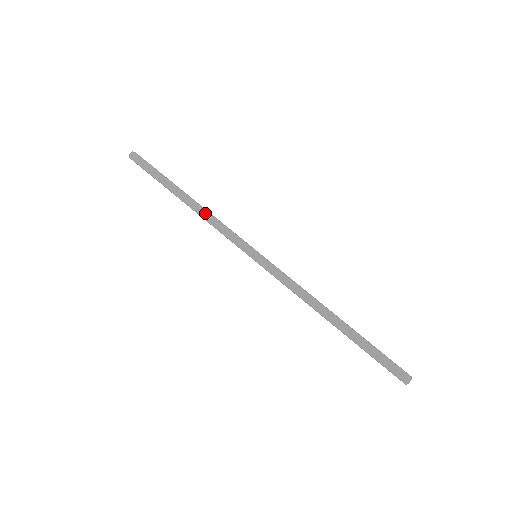
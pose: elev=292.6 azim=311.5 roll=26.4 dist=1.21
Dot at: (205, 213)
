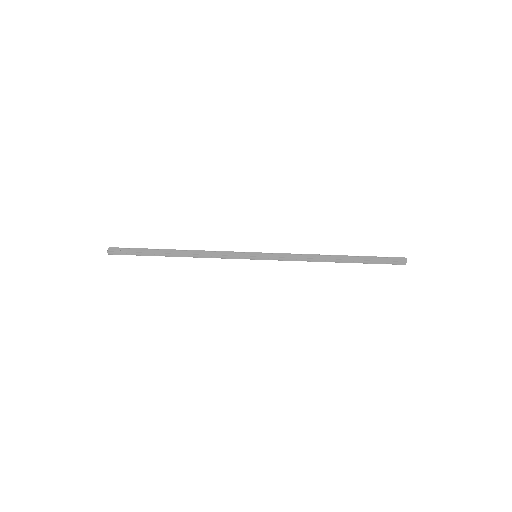
Dot at: (199, 251)
